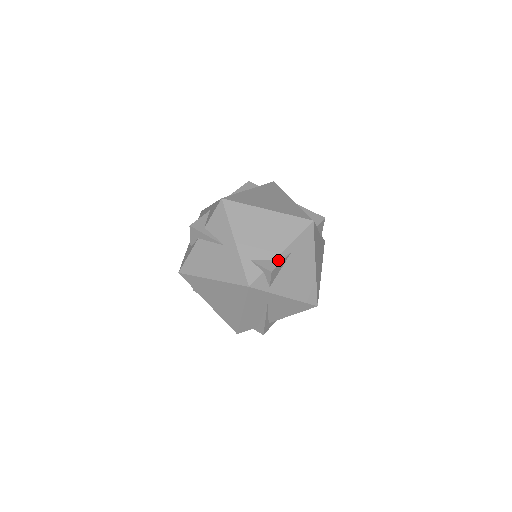
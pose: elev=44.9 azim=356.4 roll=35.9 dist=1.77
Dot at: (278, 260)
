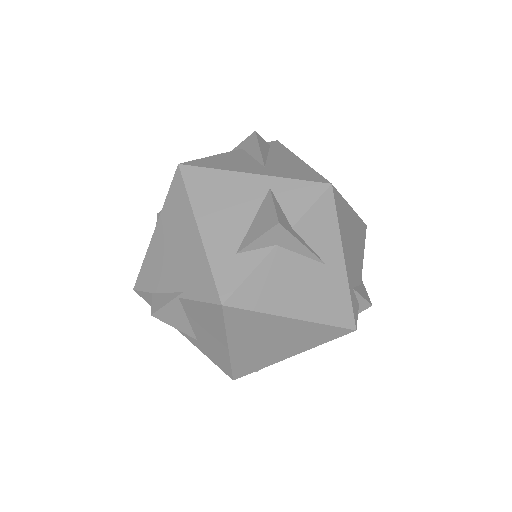
Dot at: (362, 284)
